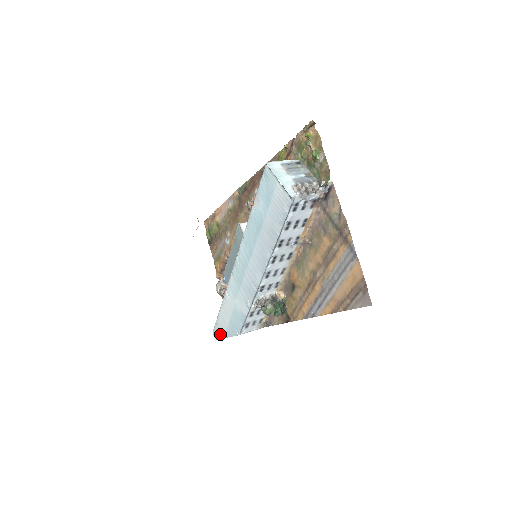
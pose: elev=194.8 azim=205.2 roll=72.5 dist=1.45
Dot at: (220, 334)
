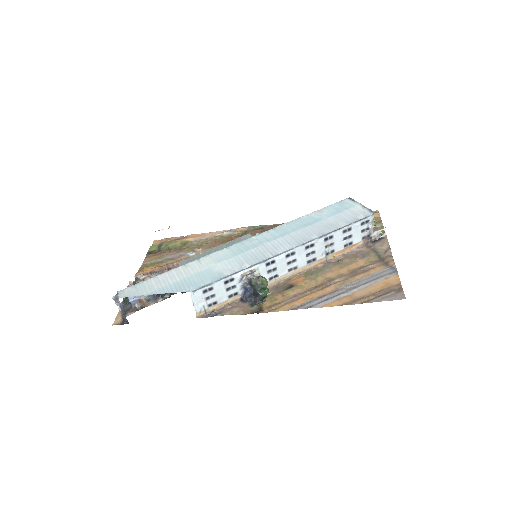
Dot at: (139, 292)
